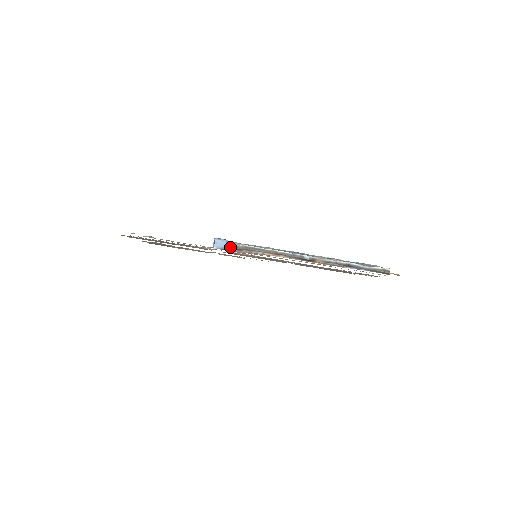
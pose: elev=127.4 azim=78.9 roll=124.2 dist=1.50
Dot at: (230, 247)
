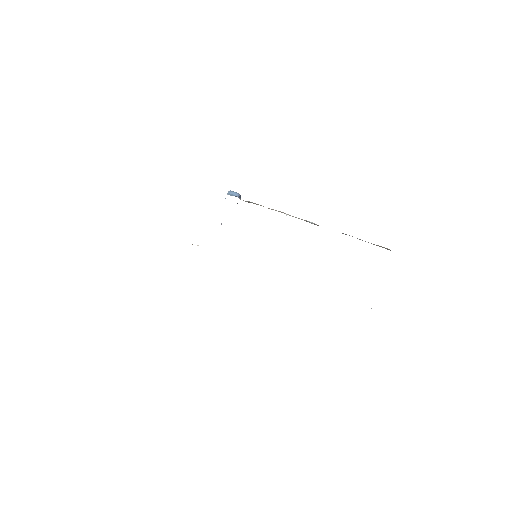
Dot at: occluded
